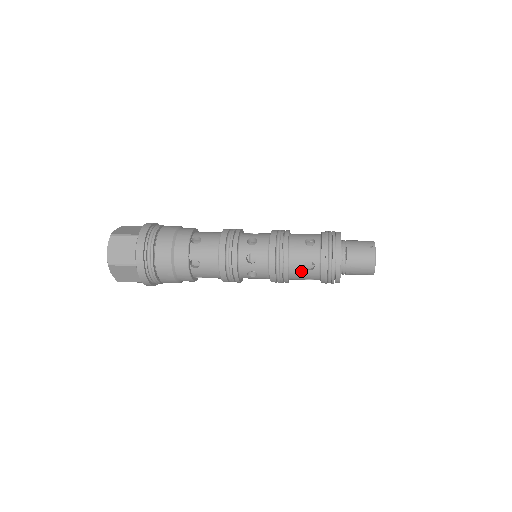
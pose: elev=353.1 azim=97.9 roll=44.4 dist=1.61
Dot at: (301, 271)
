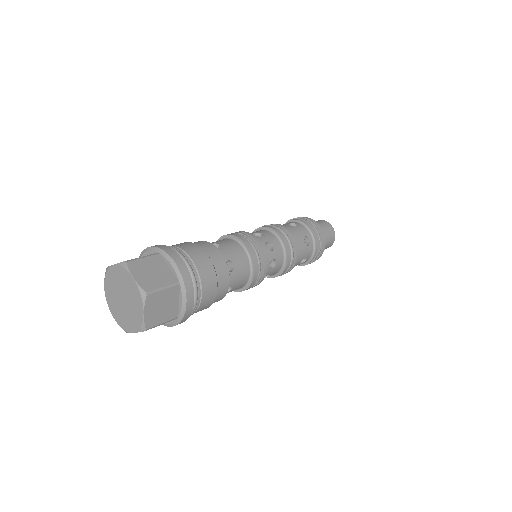
Dot at: (303, 248)
